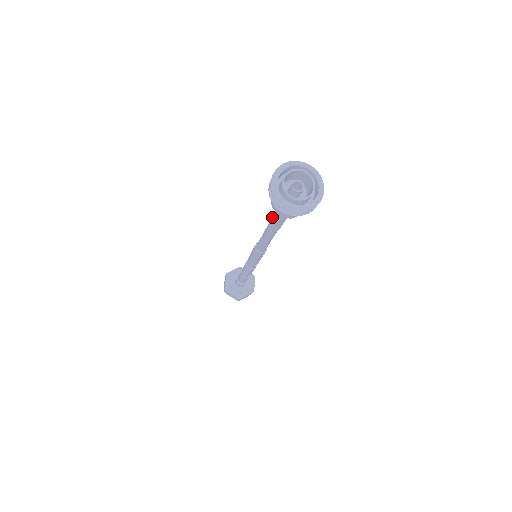
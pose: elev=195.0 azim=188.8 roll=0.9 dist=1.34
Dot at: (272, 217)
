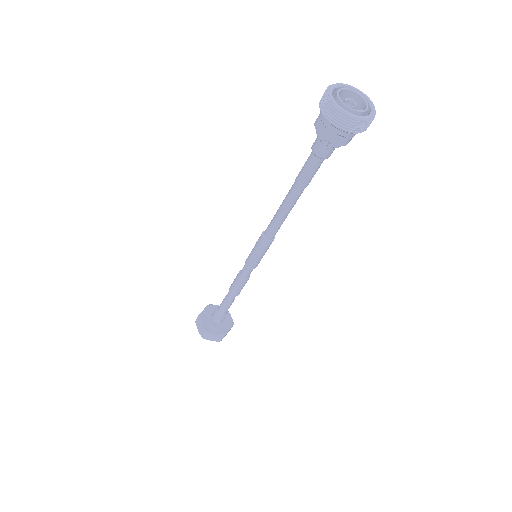
Dot at: (304, 170)
